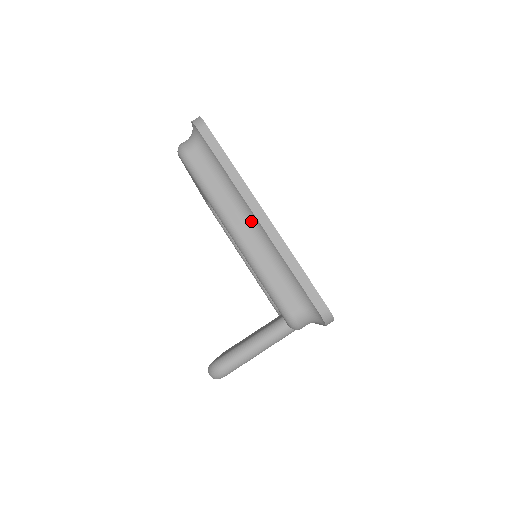
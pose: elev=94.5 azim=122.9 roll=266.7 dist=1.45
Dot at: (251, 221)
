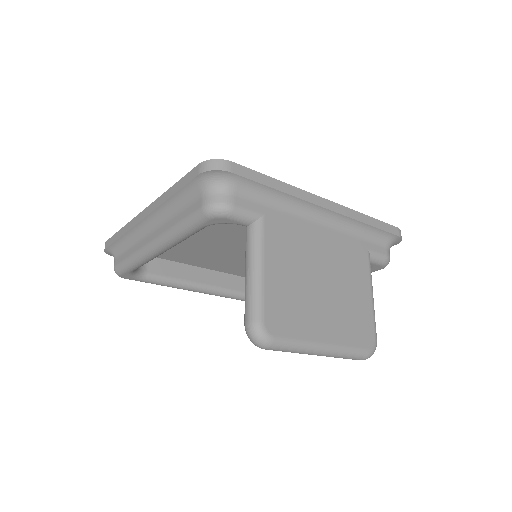
Dot at: (149, 226)
